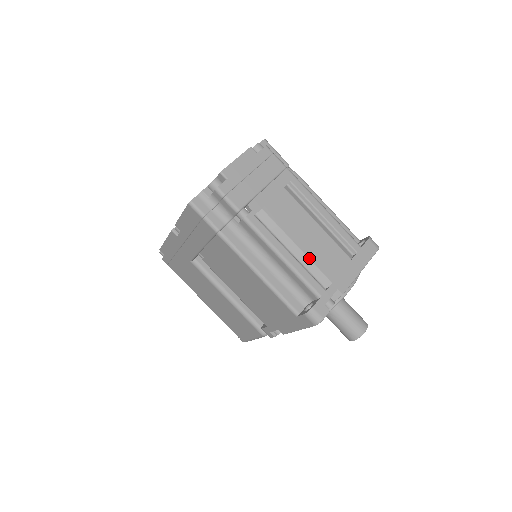
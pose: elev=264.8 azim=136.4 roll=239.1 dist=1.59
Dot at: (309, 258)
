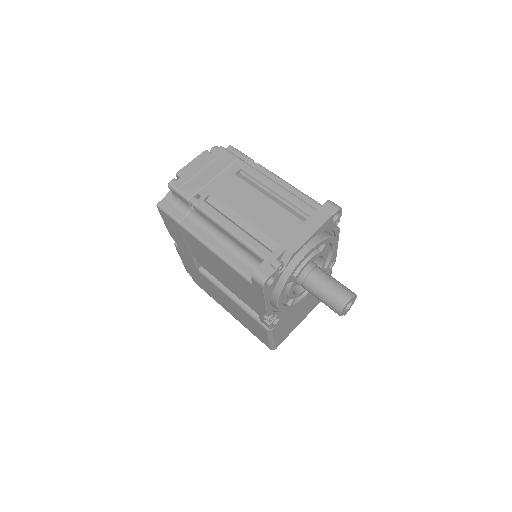
Dot at: (256, 227)
